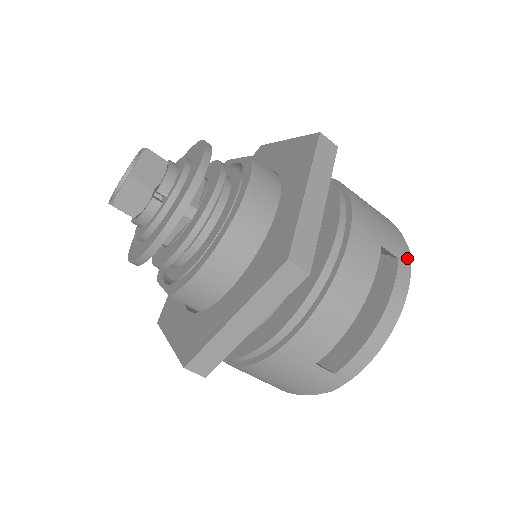
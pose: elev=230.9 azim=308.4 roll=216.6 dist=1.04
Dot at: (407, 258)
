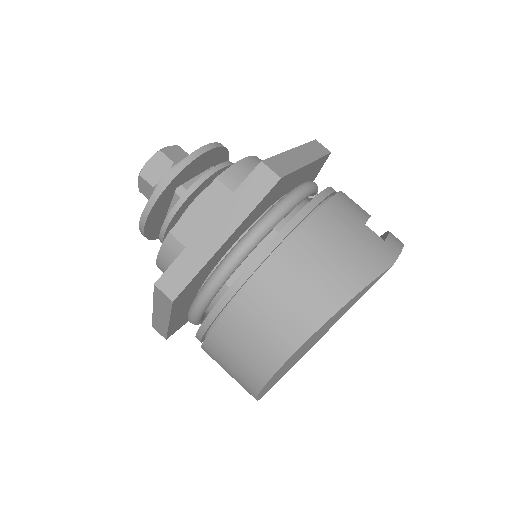
Dot at: occluded
